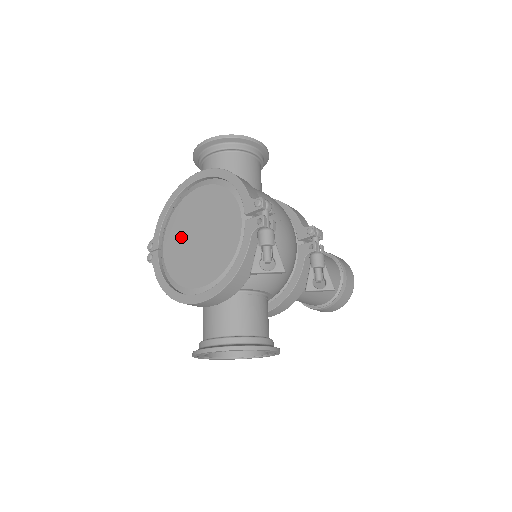
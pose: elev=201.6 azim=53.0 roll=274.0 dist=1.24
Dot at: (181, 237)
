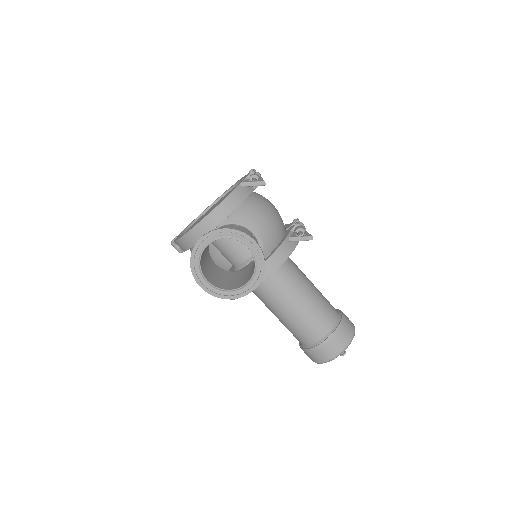
Dot at: (199, 220)
